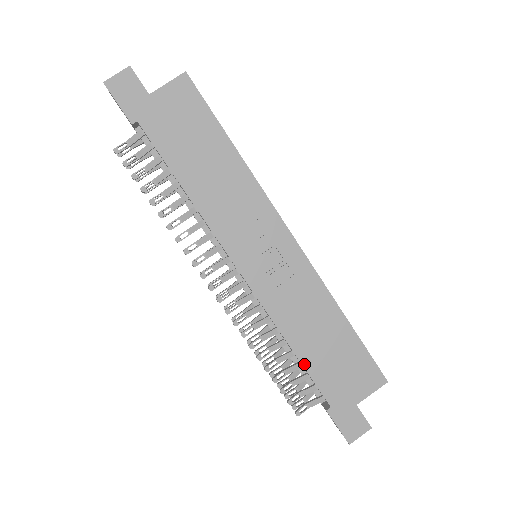
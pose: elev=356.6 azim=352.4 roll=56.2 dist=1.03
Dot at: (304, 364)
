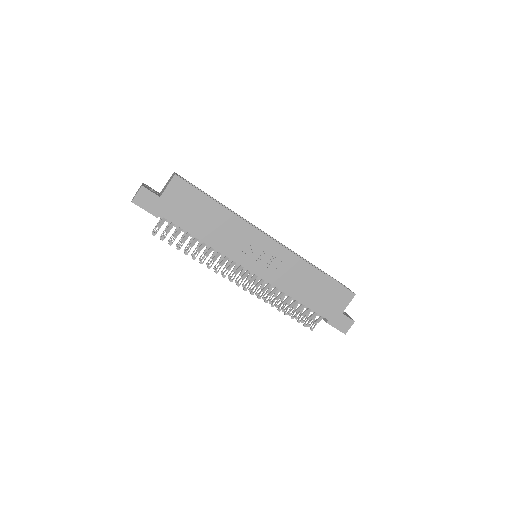
Dot at: (305, 304)
